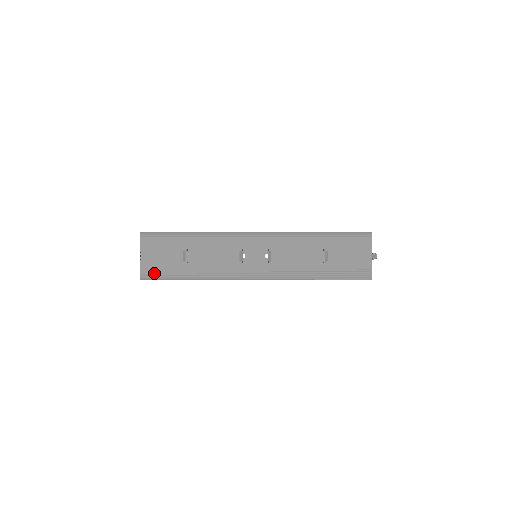
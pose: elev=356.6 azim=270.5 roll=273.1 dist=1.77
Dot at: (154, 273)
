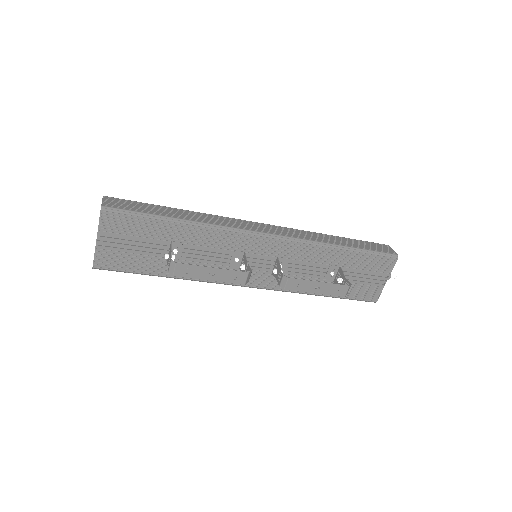
Dot at: (115, 264)
